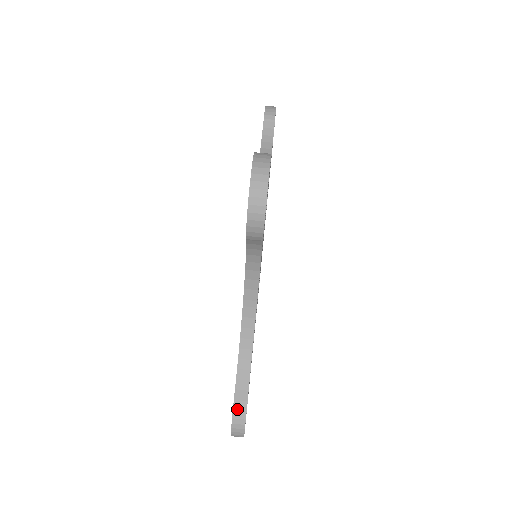
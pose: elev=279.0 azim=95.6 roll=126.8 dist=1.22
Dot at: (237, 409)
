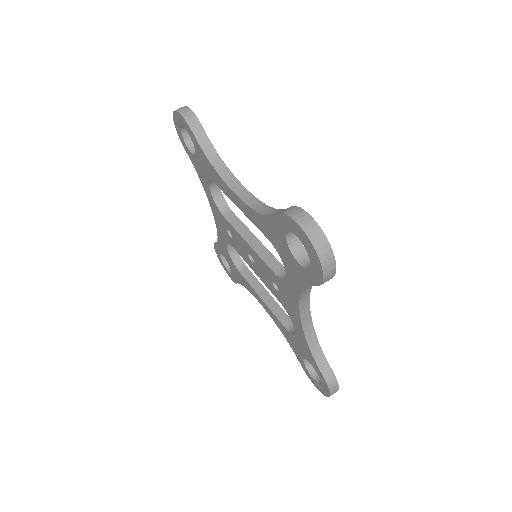
Dot at: (329, 382)
